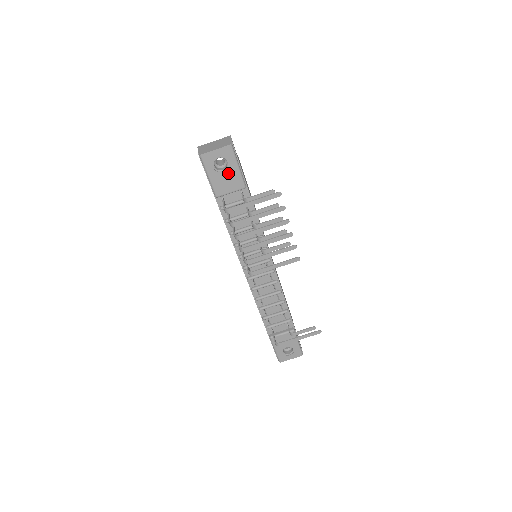
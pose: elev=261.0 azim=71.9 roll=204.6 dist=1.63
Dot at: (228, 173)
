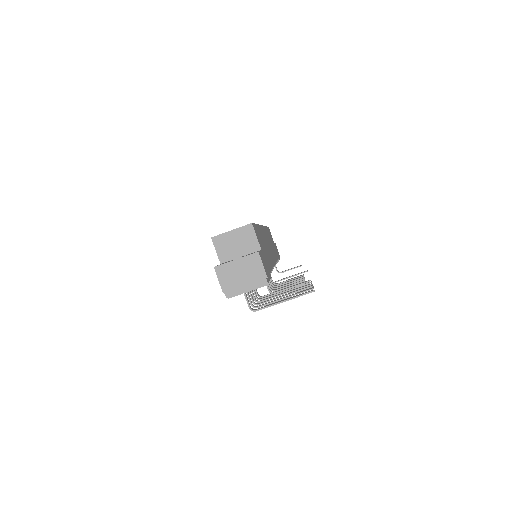
Dot at: occluded
